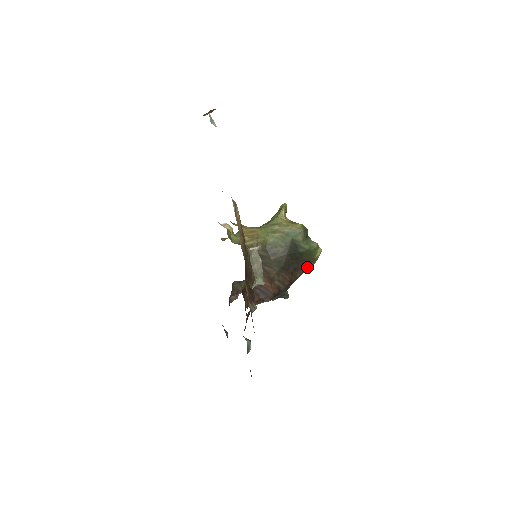
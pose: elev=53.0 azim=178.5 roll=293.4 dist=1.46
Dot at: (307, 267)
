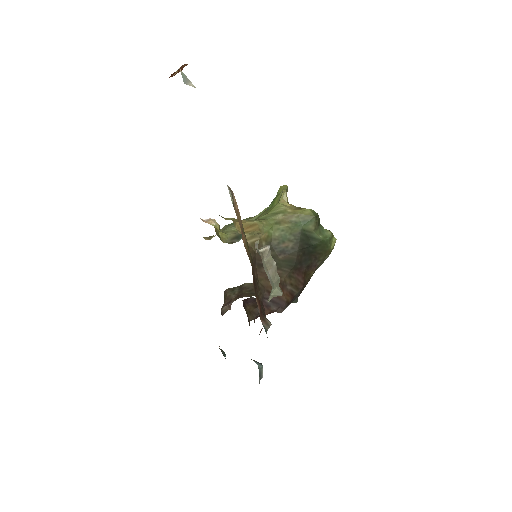
Dot at: (321, 262)
